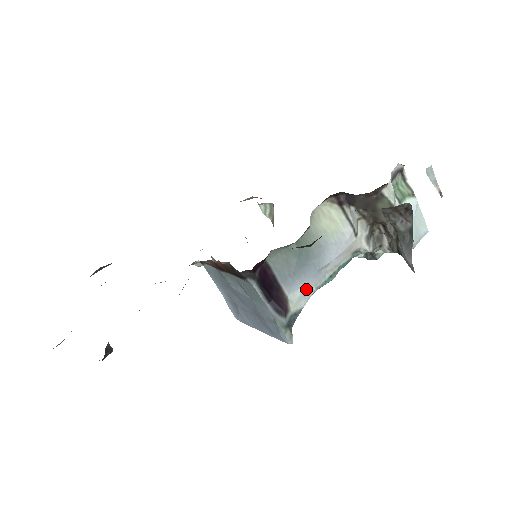
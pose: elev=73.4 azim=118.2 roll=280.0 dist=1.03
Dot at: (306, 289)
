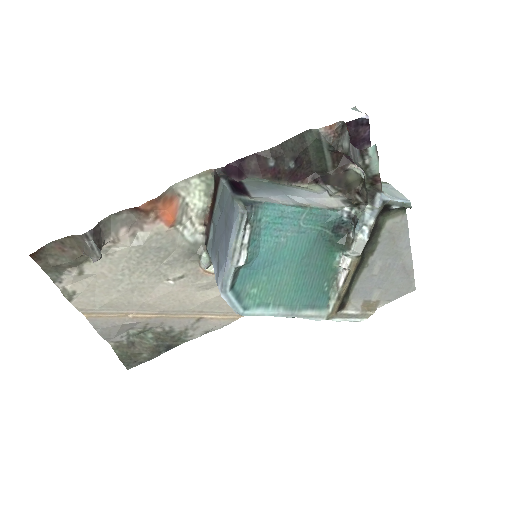
Dot at: (271, 199)
